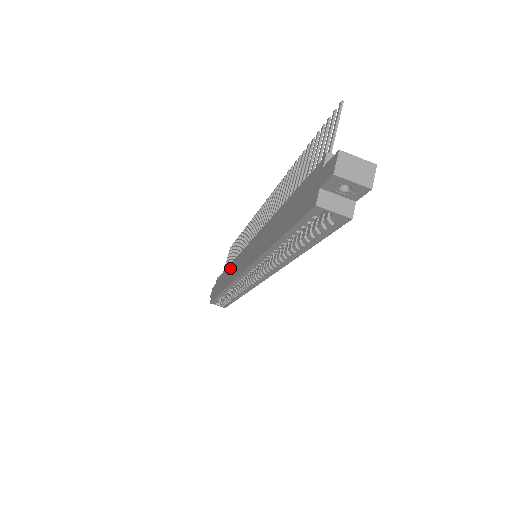
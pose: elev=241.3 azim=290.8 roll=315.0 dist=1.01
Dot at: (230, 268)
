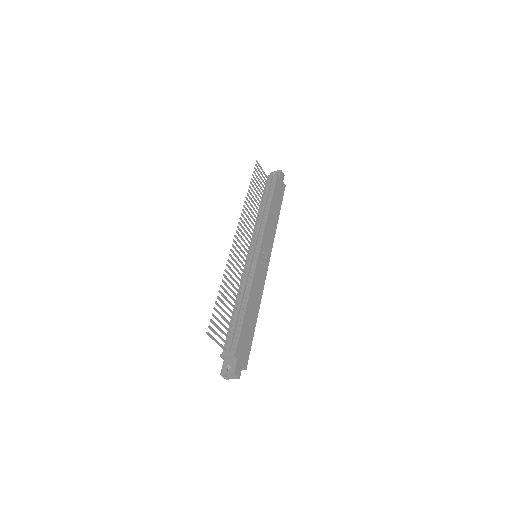
Dot at: occluded
